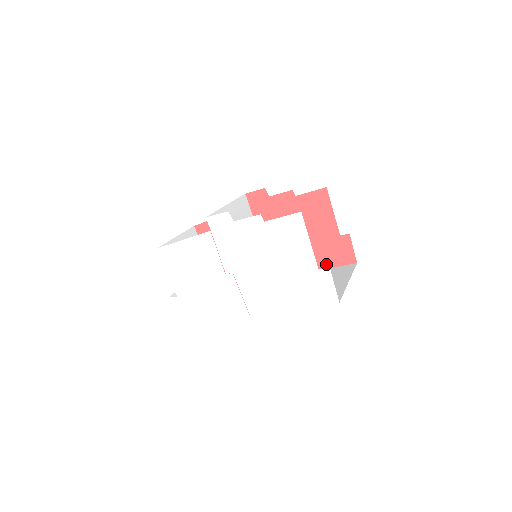
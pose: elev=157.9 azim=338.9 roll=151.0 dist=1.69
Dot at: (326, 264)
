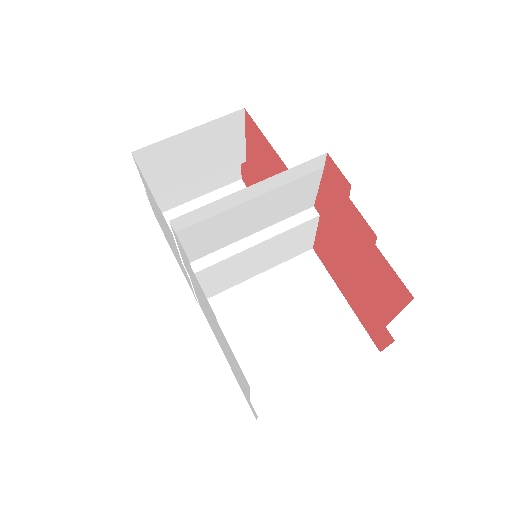
Dot at: (355, 309)
